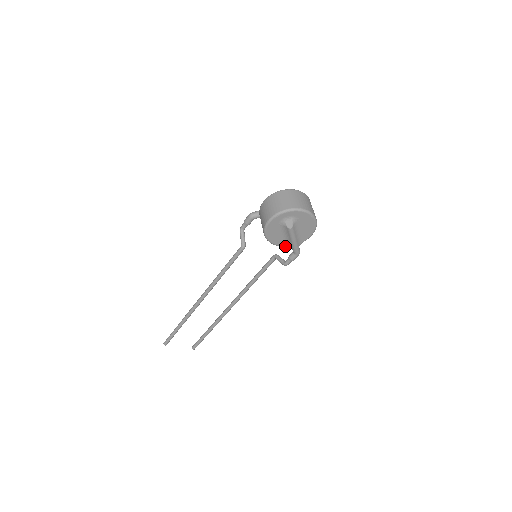
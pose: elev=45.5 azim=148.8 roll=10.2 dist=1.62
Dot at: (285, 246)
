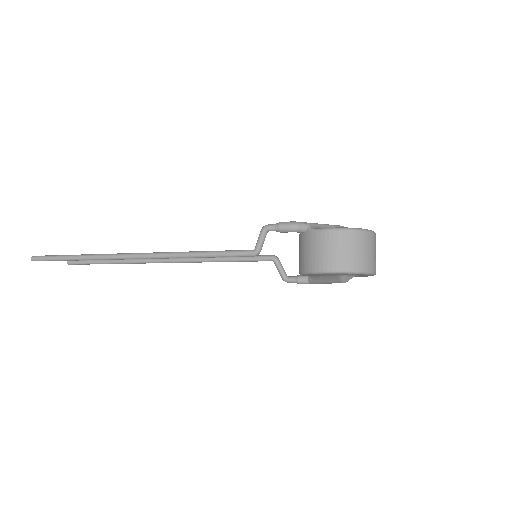
Dot at: (309, 276)
